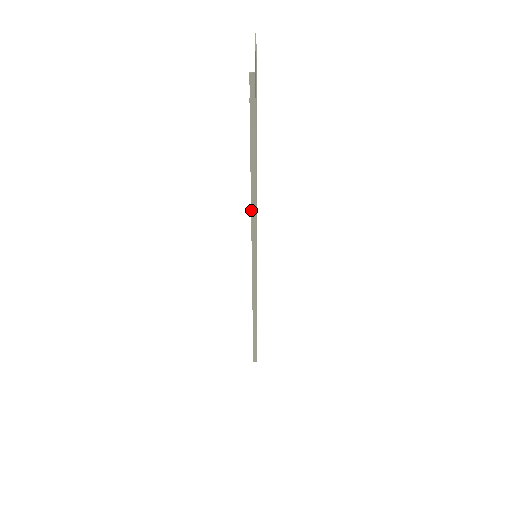
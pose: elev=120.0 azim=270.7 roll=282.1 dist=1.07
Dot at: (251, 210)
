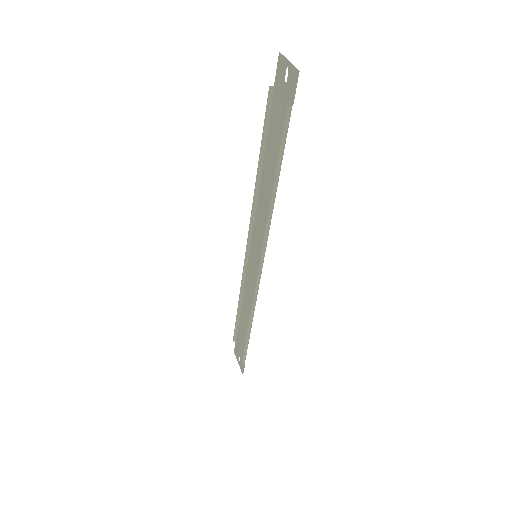
Dot at: (269, 209)
